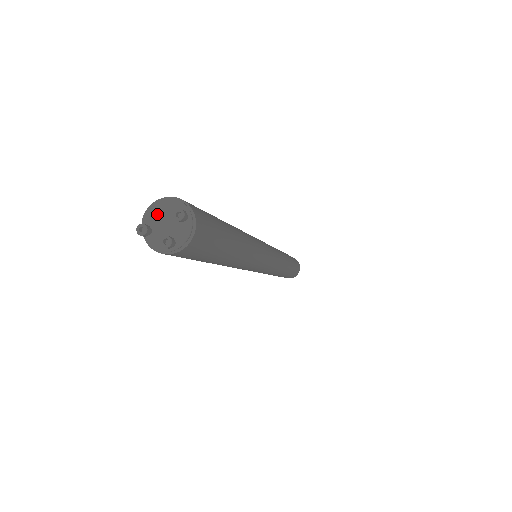
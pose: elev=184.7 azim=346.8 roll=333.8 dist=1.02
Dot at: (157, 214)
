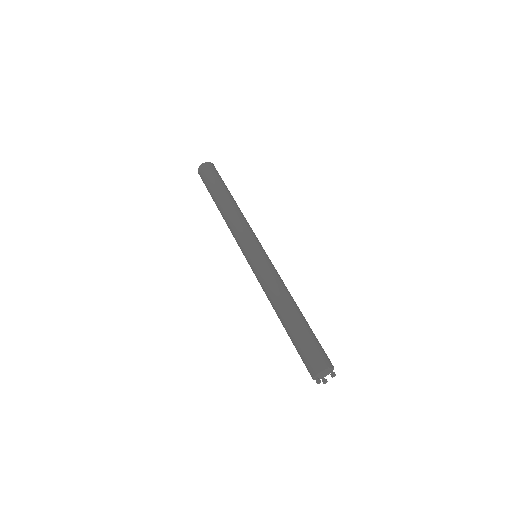
Dot at: (322, 373)
